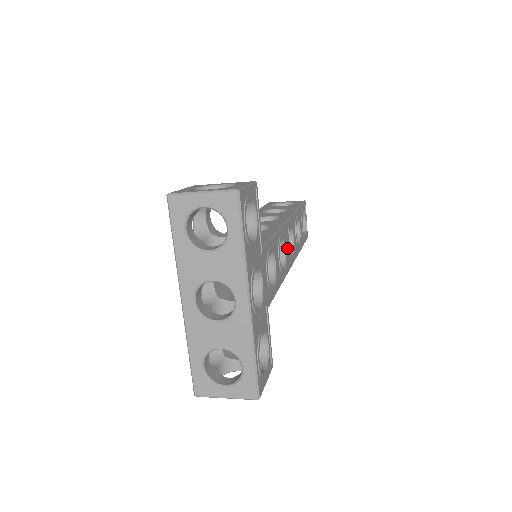
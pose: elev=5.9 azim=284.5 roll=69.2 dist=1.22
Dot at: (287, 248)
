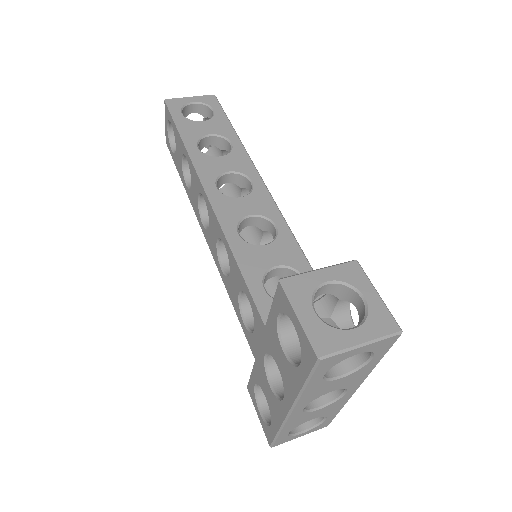
Dot at: occluded
